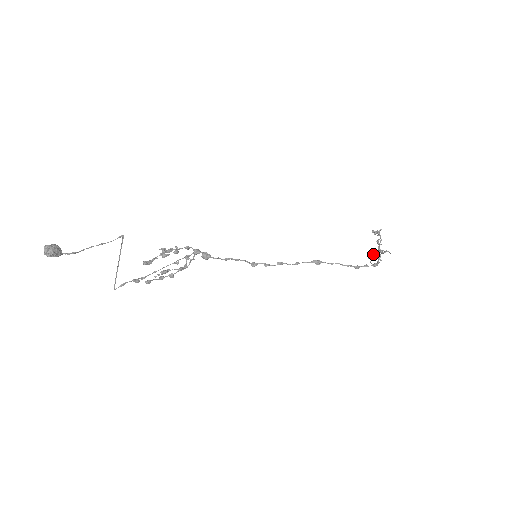
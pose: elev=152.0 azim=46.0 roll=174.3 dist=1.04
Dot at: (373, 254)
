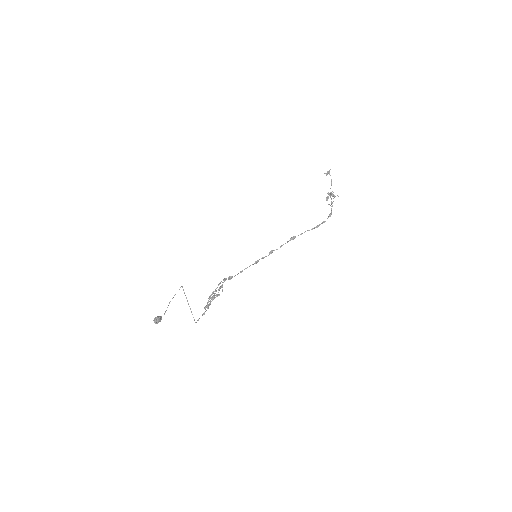
Dot at: (328, 197)
